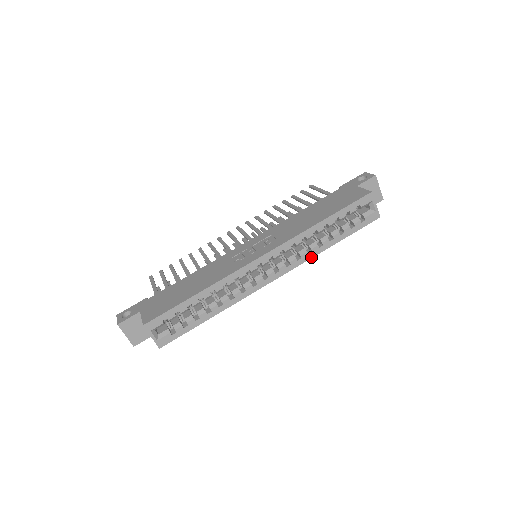
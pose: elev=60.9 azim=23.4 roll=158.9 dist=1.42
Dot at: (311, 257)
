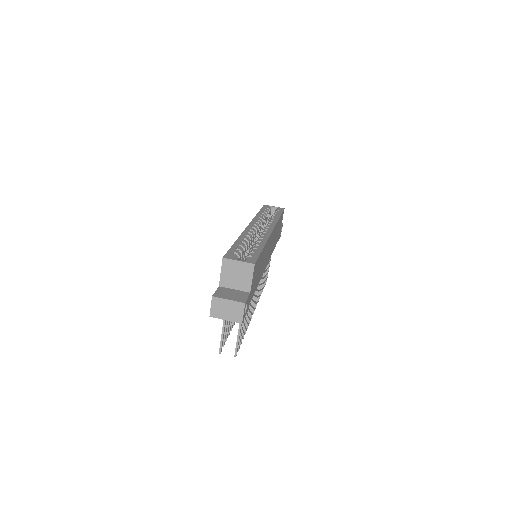
Dot at: (276, 221)
